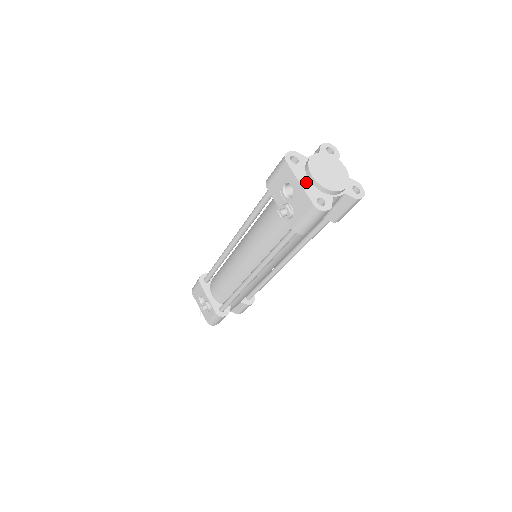
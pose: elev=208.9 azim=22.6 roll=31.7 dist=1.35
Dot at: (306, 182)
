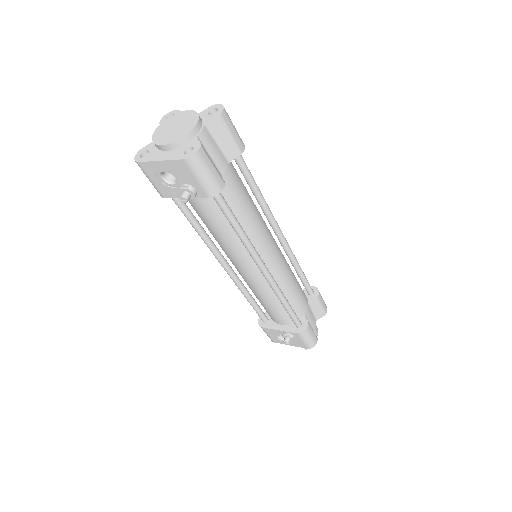
Dot at: (165, 155)
